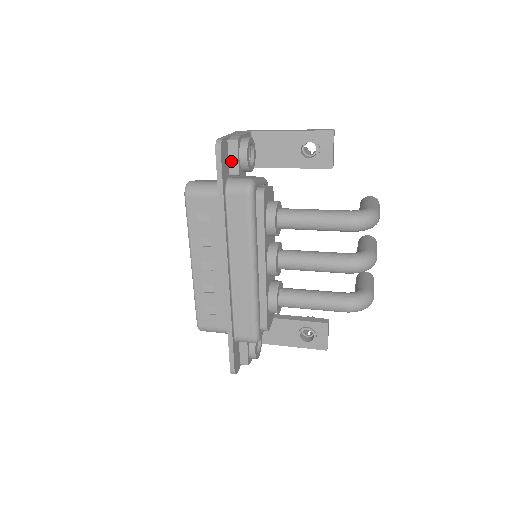
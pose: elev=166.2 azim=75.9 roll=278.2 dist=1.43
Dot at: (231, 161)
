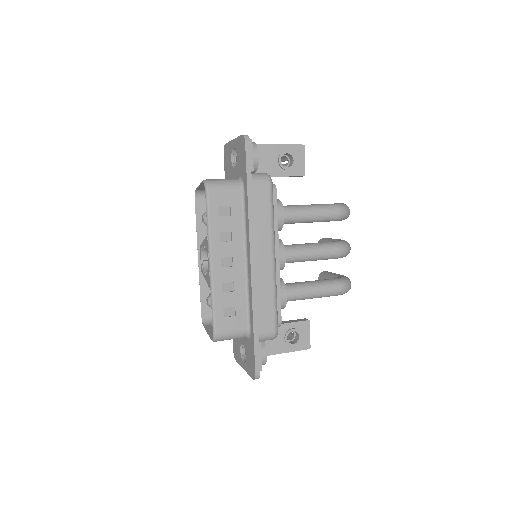
Dot at: occluded
